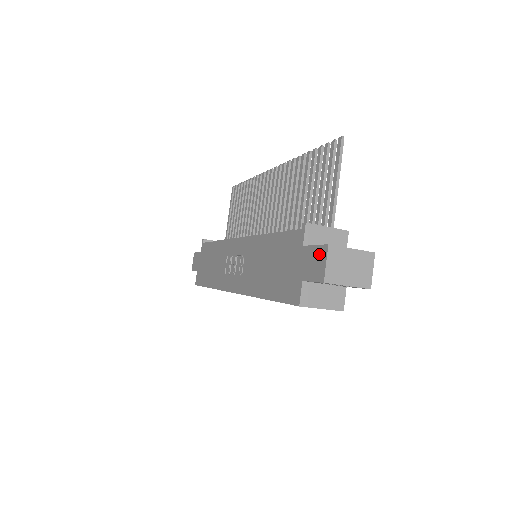
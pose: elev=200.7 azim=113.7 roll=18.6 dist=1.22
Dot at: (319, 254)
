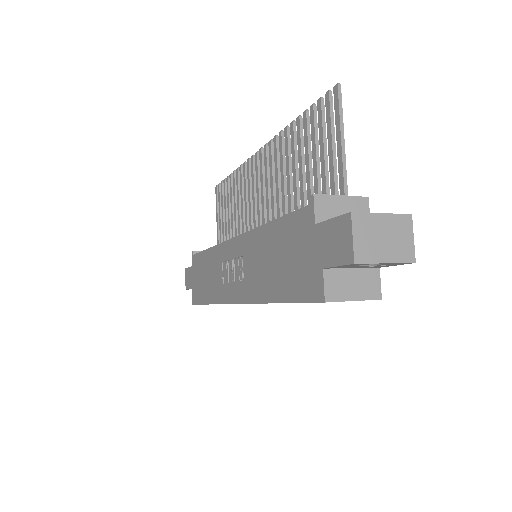
Dot at: (340, 228)
